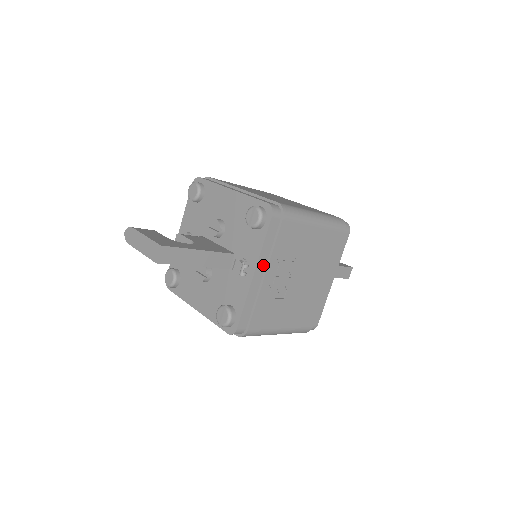
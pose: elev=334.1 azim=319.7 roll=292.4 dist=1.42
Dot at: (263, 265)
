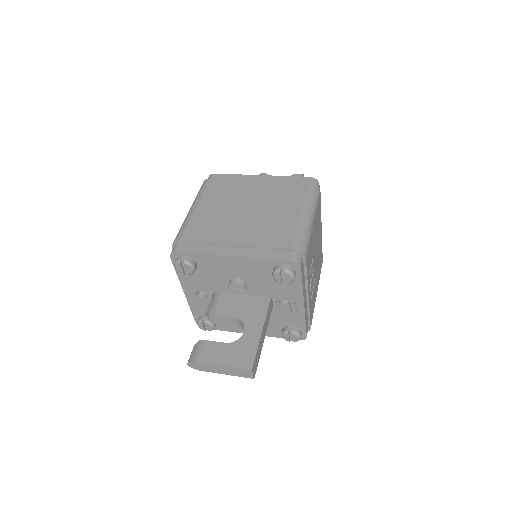
Dot at: (305, 293)
